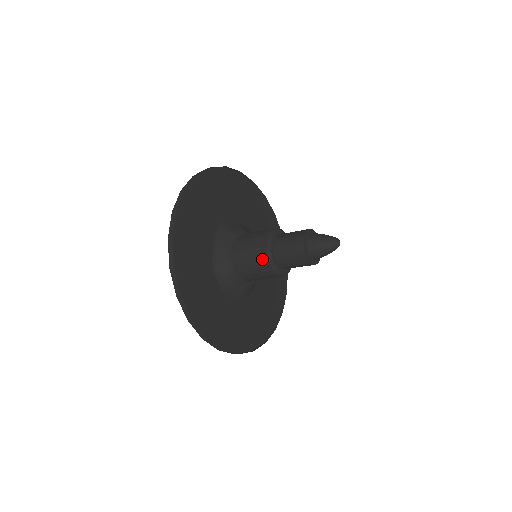
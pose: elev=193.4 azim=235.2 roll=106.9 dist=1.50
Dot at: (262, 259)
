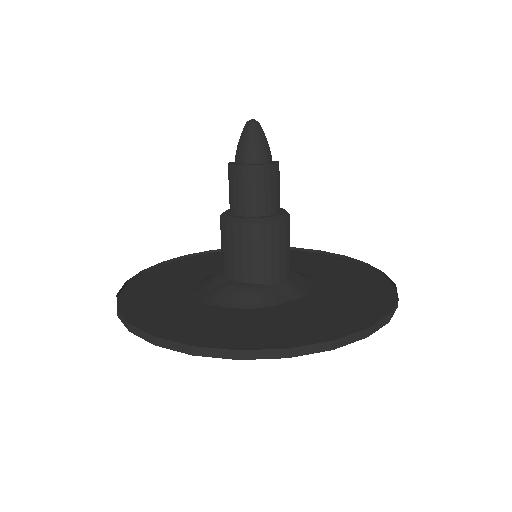
Dot at: occluded
